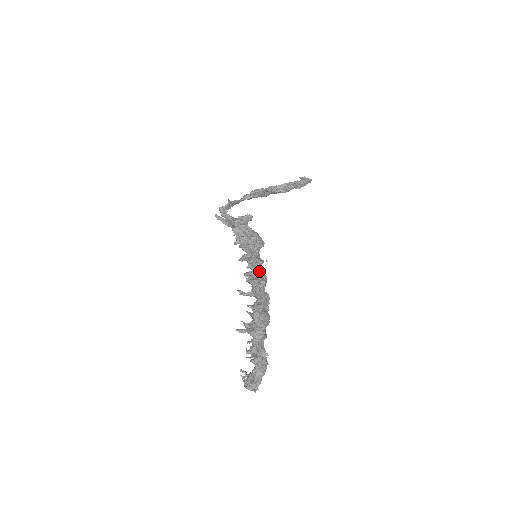
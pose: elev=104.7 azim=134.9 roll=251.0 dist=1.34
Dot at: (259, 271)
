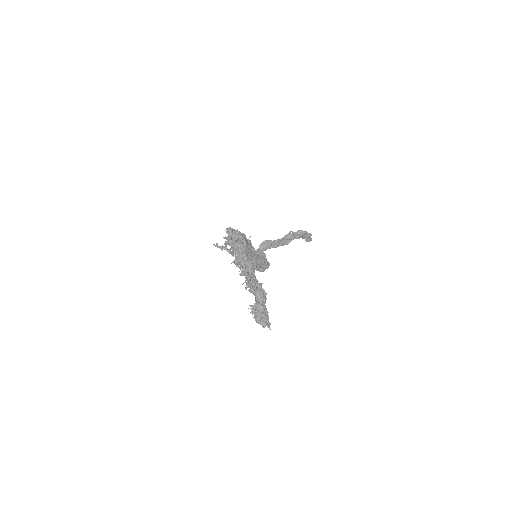
Dot at: occluded
